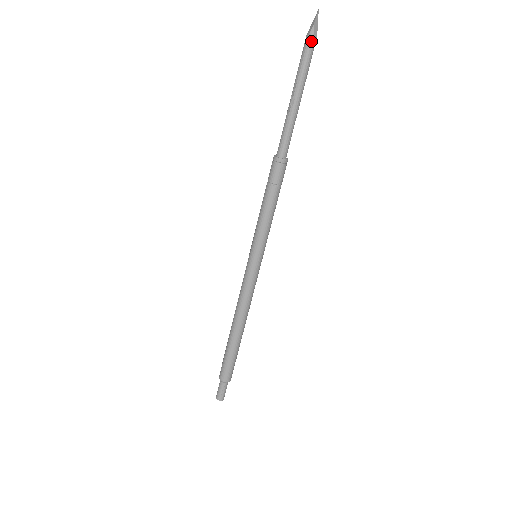
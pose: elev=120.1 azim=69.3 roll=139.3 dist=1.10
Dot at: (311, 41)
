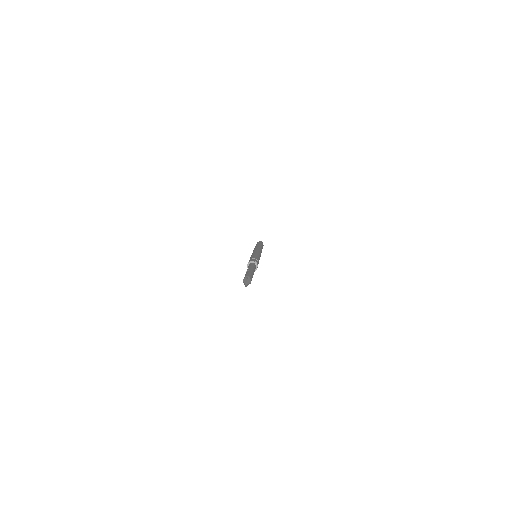
Dot at: occluded
